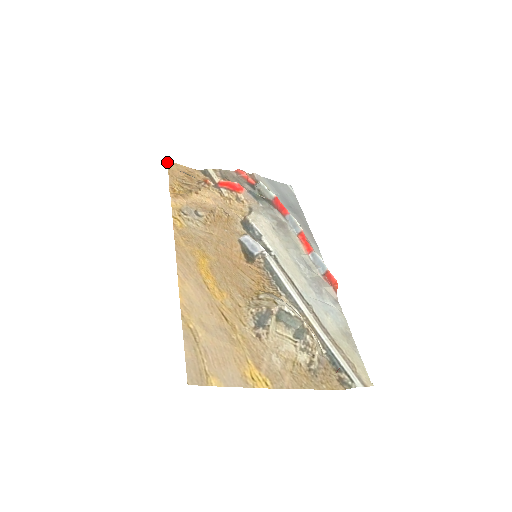
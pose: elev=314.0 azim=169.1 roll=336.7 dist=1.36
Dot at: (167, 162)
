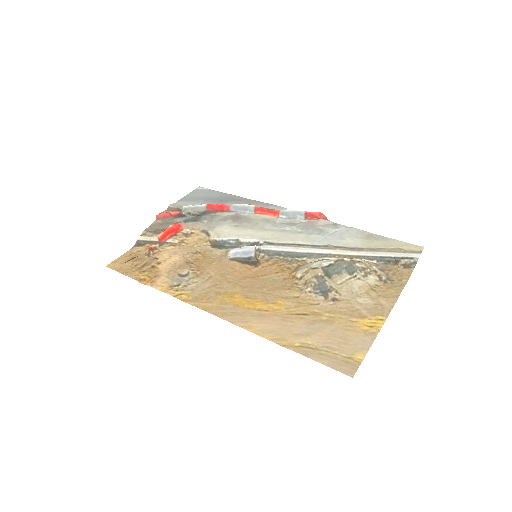
Dot at: occluded
